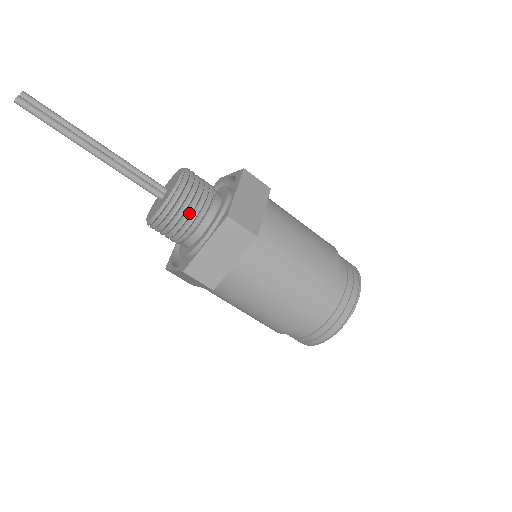
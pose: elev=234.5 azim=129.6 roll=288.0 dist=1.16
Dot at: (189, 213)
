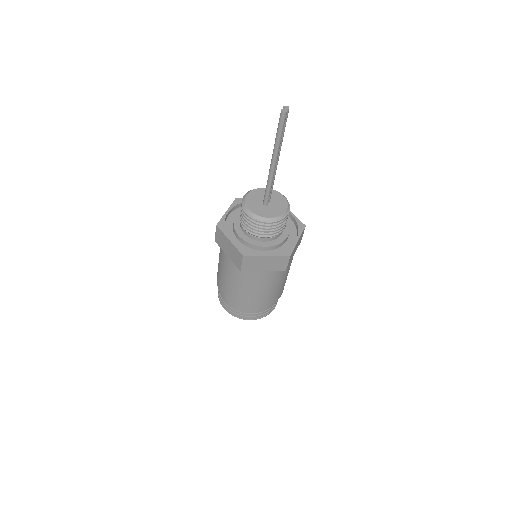
Dot at: (273, 231)
